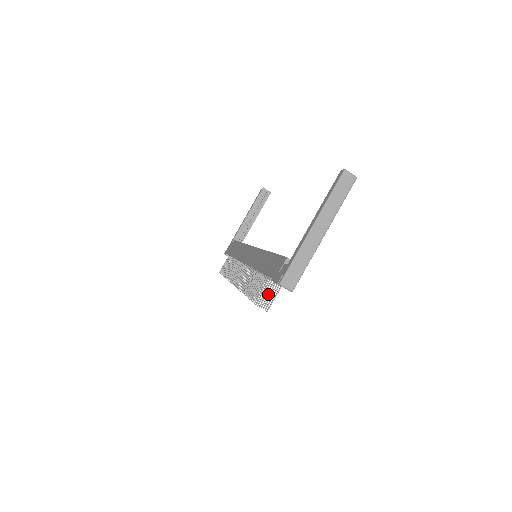
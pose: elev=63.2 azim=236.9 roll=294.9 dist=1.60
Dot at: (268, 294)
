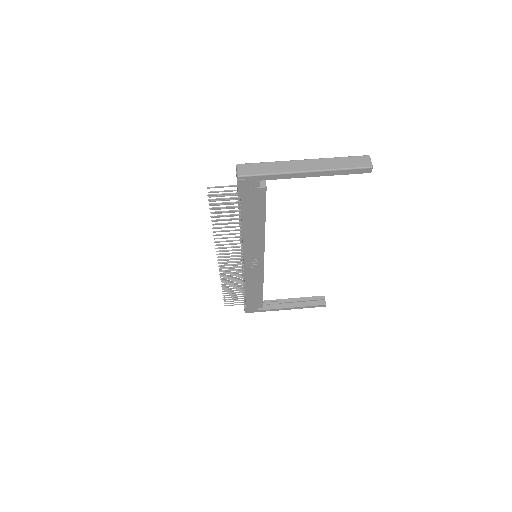
Dot at: occluded
